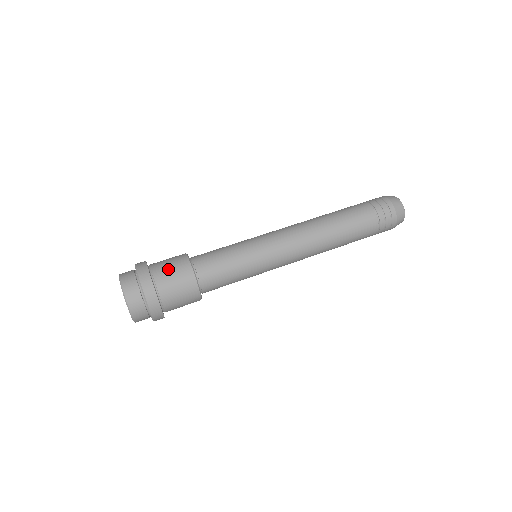
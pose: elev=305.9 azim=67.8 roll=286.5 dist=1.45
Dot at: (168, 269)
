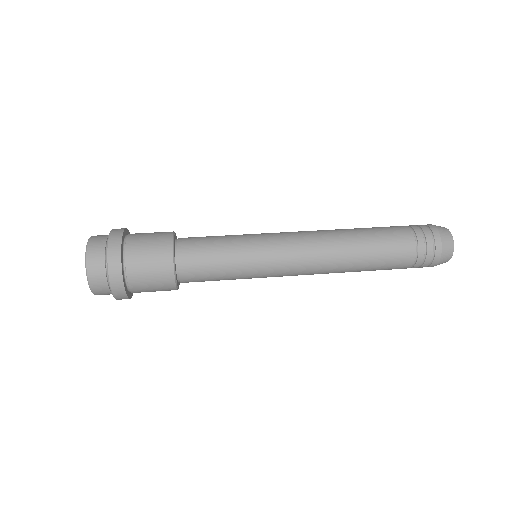
Dot at: occluded
